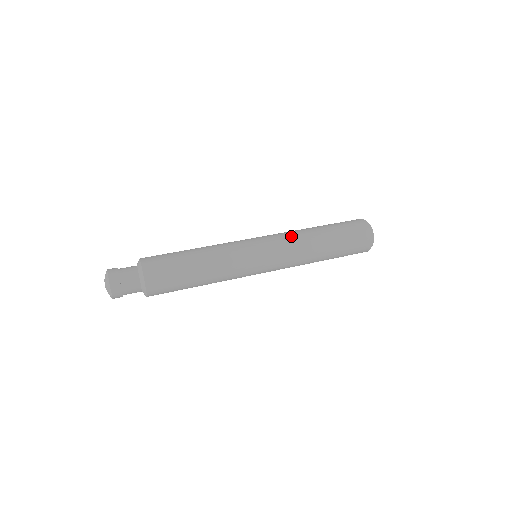
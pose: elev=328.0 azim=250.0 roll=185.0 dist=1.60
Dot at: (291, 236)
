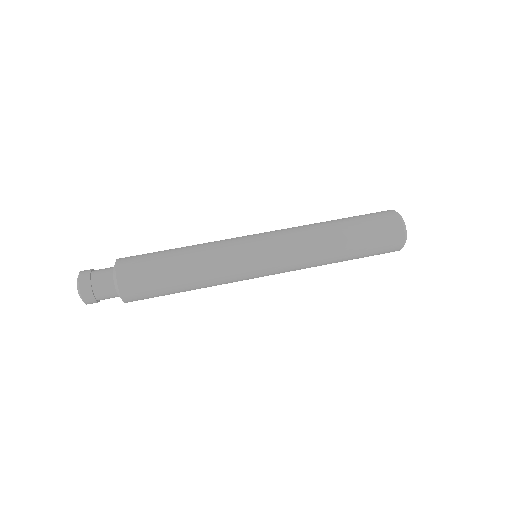
Dot at: (303, 260)
